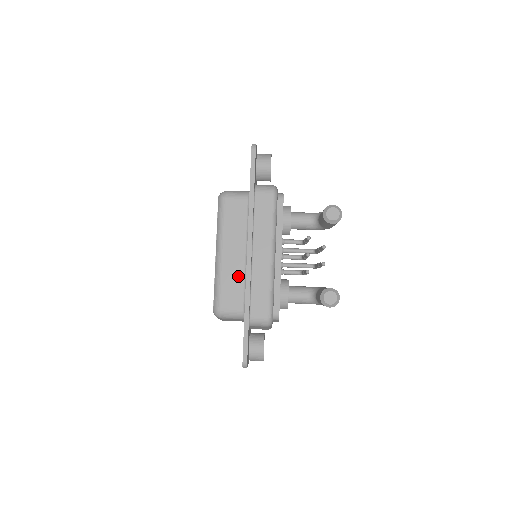
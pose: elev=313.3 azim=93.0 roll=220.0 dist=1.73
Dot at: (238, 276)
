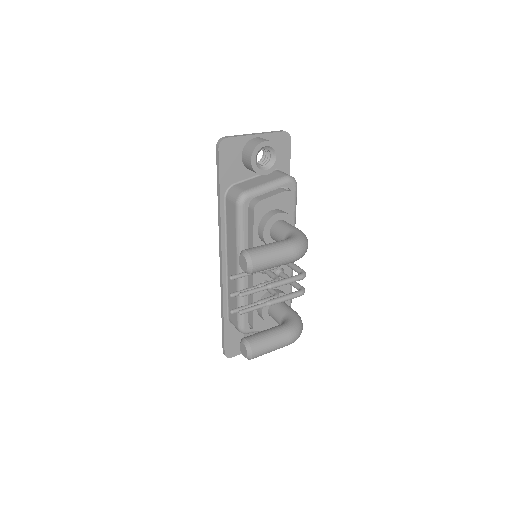
Dot at: occluded
